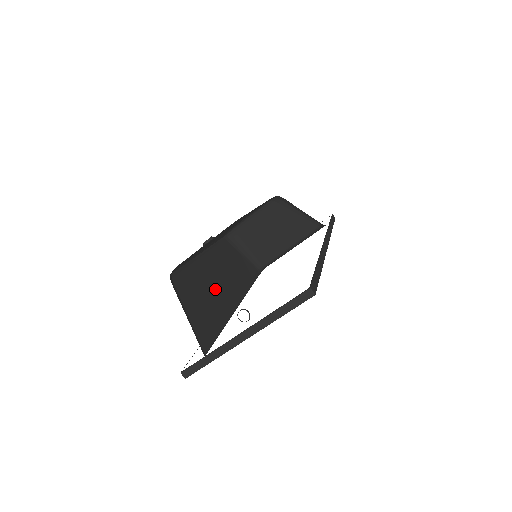
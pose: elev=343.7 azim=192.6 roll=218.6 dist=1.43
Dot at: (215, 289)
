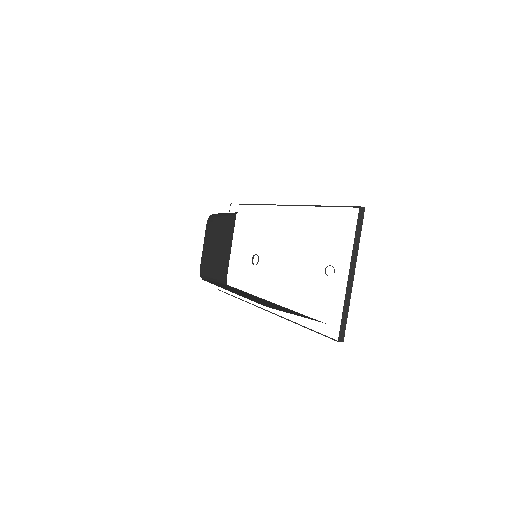
Dot at: occluded
